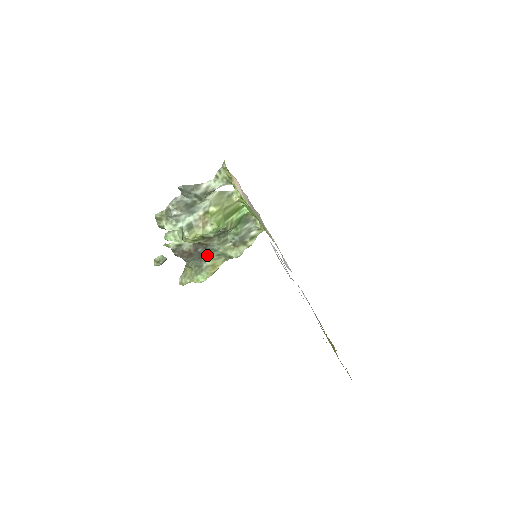
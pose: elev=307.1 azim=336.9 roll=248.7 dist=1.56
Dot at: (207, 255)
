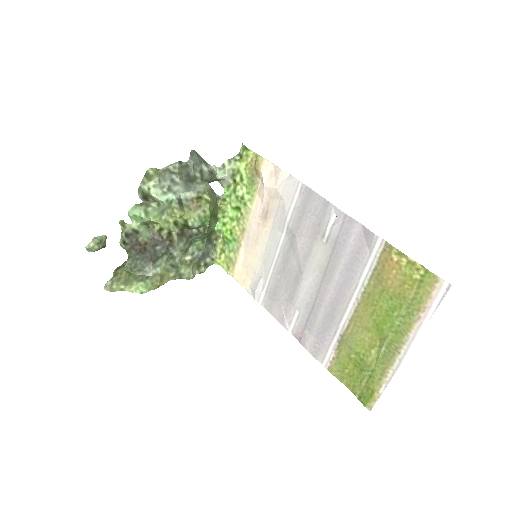
Dot at: (161, 259)
